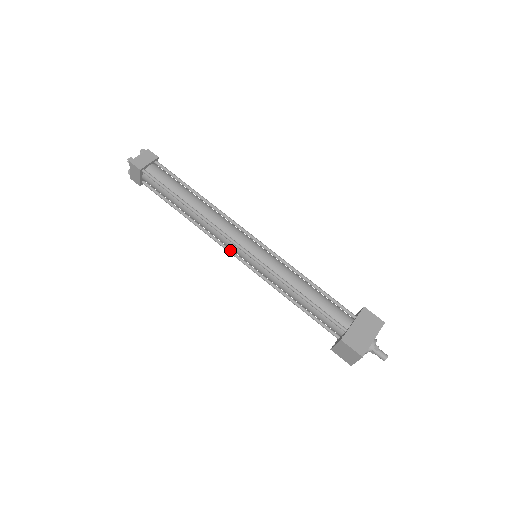
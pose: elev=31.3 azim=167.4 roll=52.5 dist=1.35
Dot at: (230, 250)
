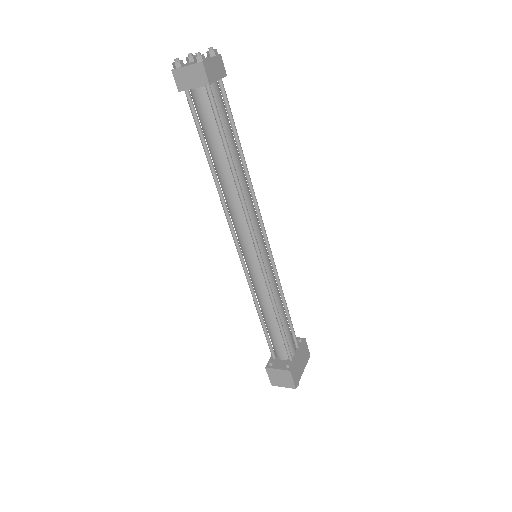
Dot at: (236, 237)
